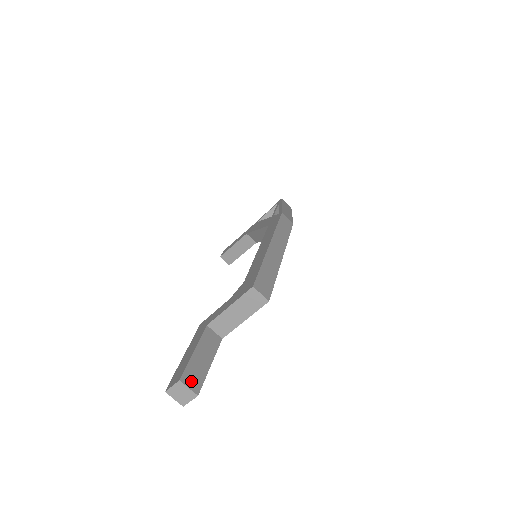
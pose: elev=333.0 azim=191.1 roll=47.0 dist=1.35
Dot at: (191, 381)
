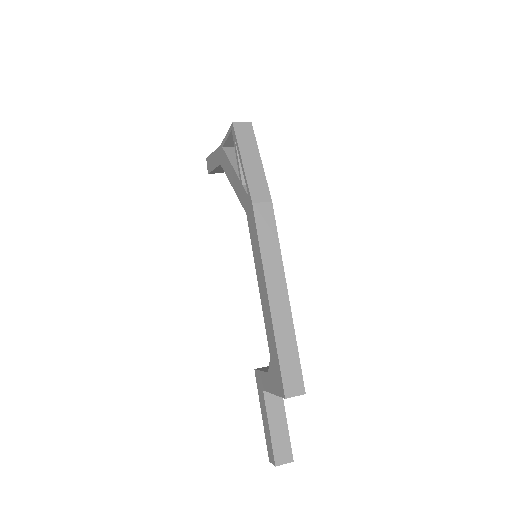
Dot at: (283, 457)
